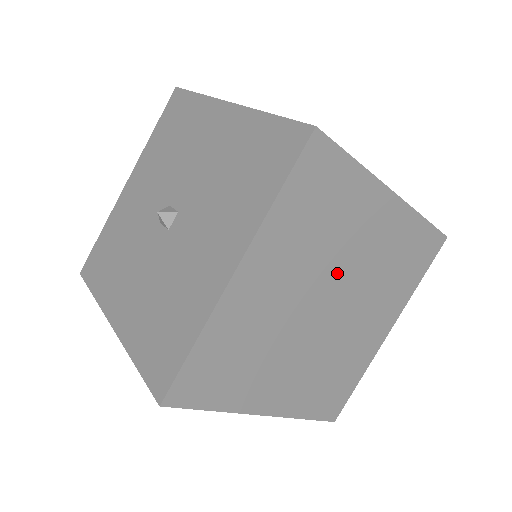
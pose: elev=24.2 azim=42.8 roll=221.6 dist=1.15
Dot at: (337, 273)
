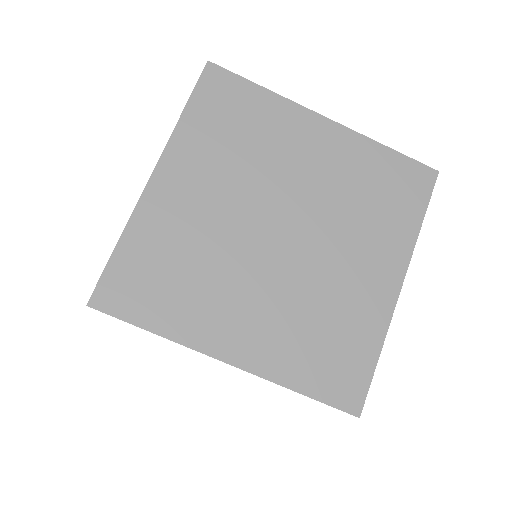
Dot at: (280, 193)
